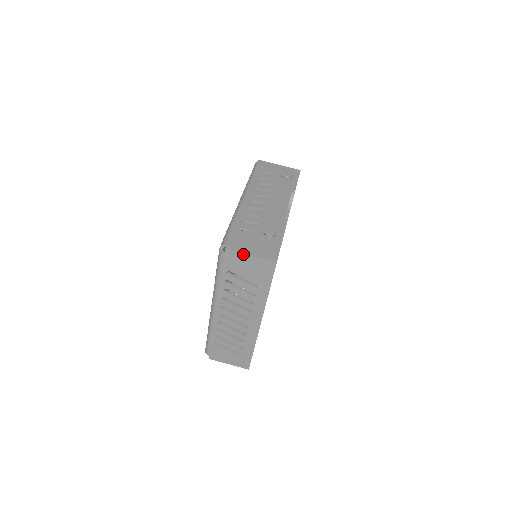
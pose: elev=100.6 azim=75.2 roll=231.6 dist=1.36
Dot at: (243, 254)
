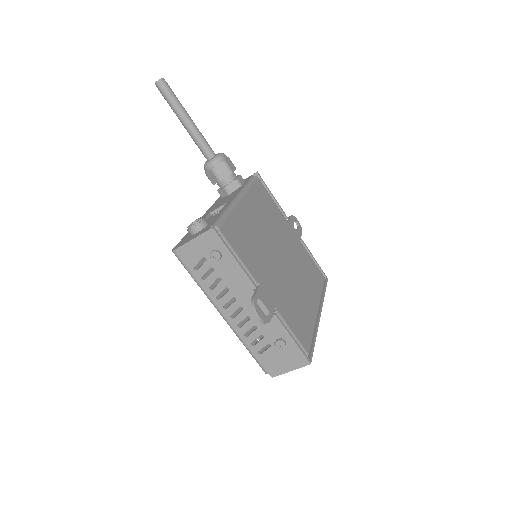
Dot at: occluded
